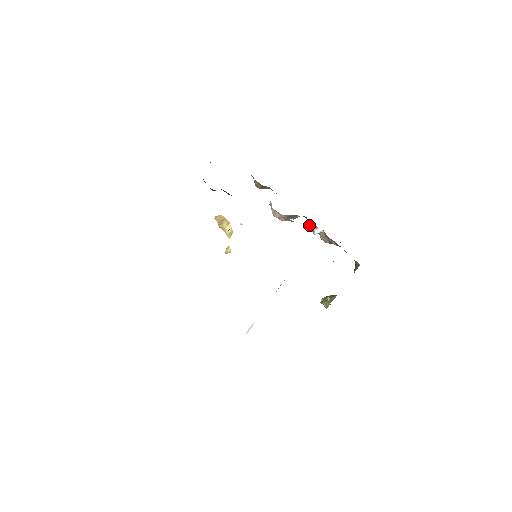
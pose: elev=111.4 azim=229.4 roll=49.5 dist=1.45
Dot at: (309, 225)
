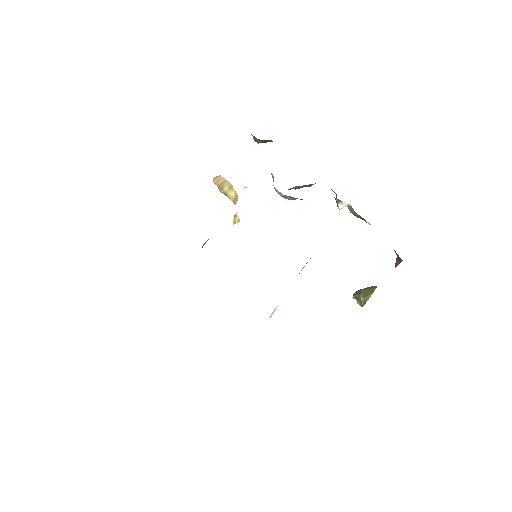
Dot at: occluded
